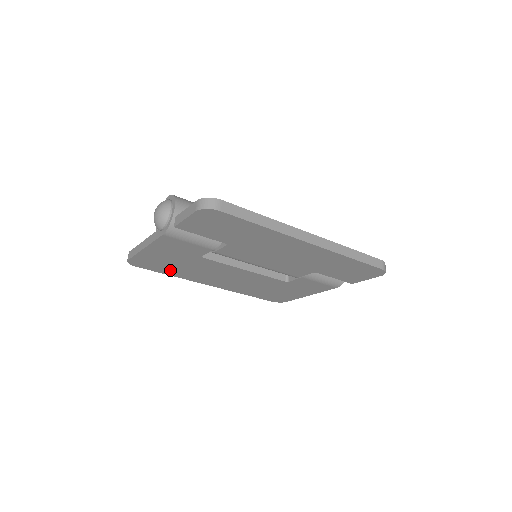
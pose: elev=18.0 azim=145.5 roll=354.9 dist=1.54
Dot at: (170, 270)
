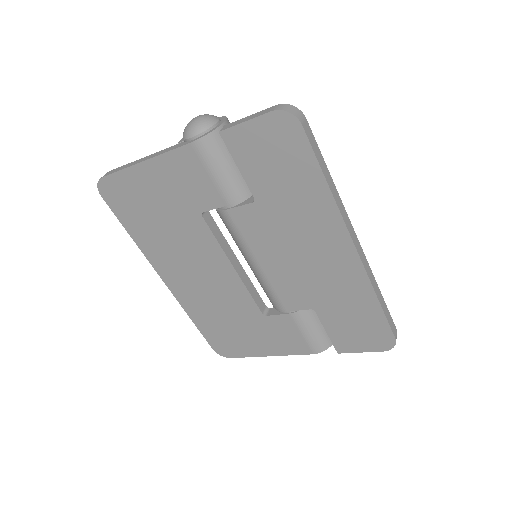
Dot at: (139, 225)
